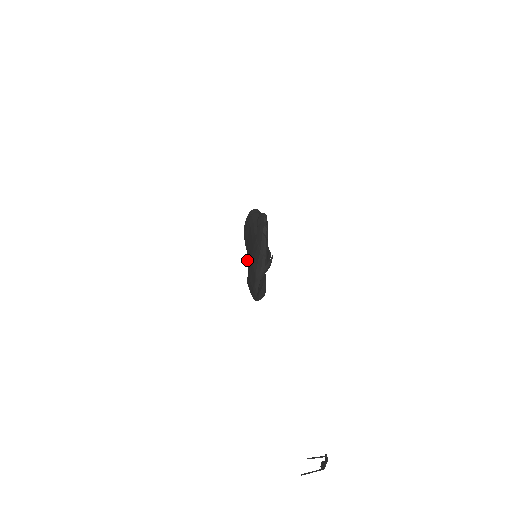
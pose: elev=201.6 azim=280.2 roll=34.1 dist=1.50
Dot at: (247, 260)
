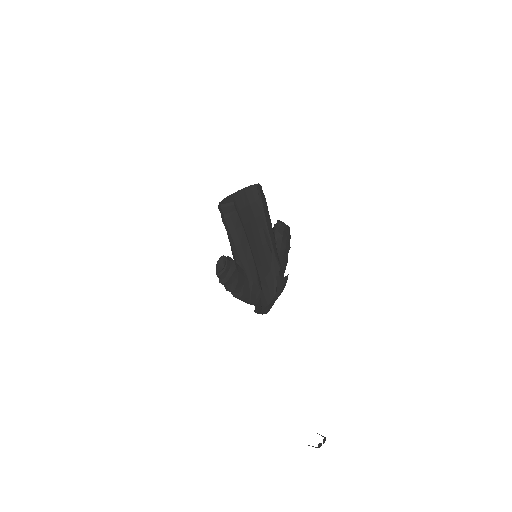
Dot at: (257, 240)
